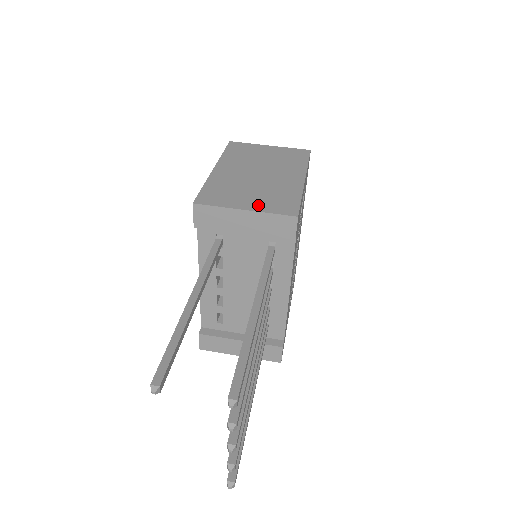
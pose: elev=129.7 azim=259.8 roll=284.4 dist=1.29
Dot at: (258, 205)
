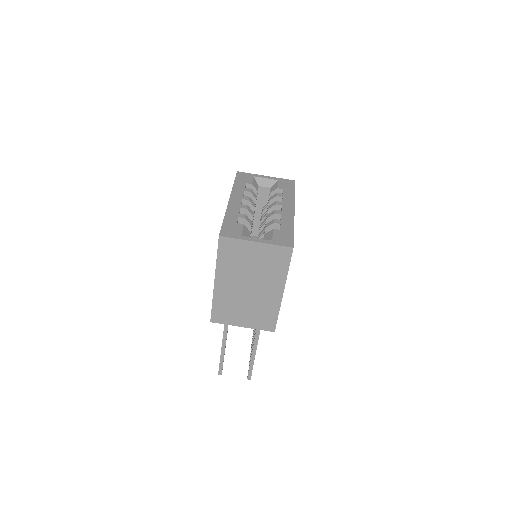
Dot at: (250, 323)
